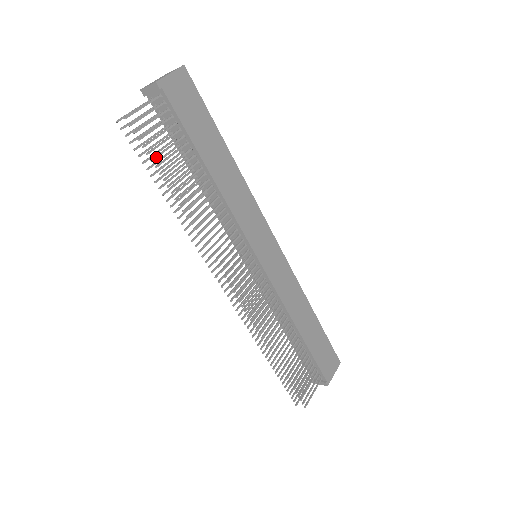
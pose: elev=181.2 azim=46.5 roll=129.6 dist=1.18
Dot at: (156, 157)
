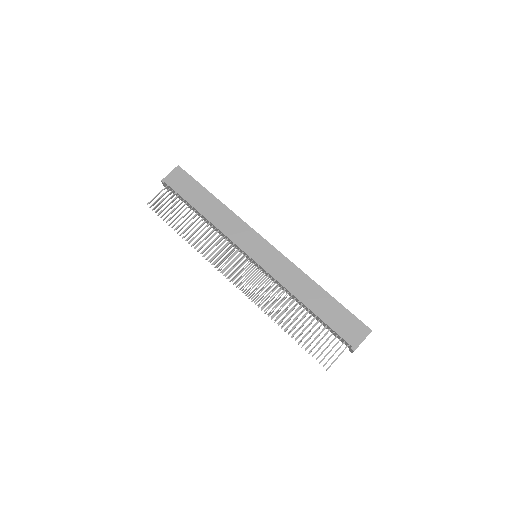
Dot at: (166, 217)
